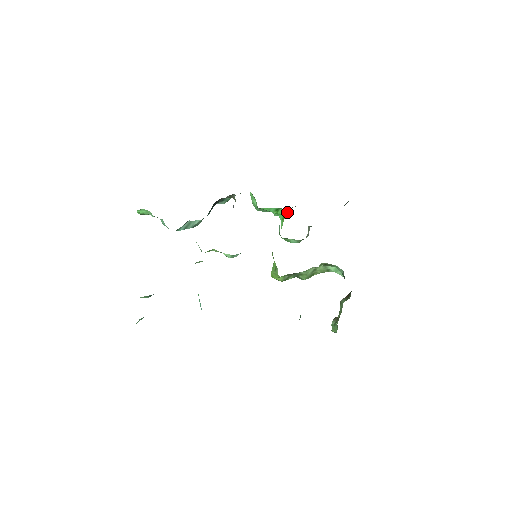
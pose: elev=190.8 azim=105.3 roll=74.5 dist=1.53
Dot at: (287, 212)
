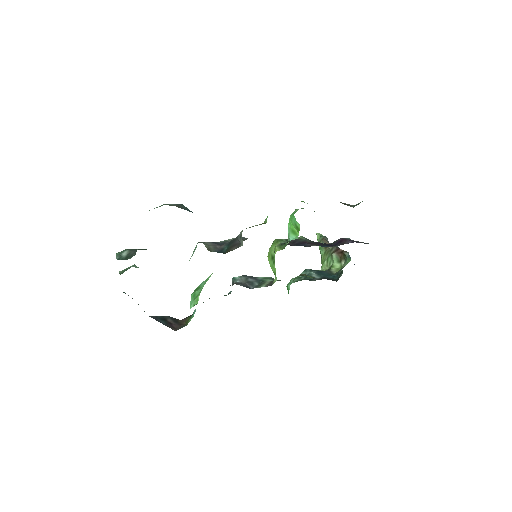
Dot at: occluded
